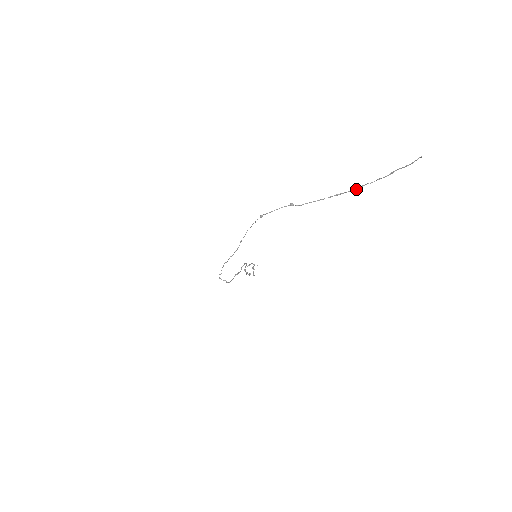
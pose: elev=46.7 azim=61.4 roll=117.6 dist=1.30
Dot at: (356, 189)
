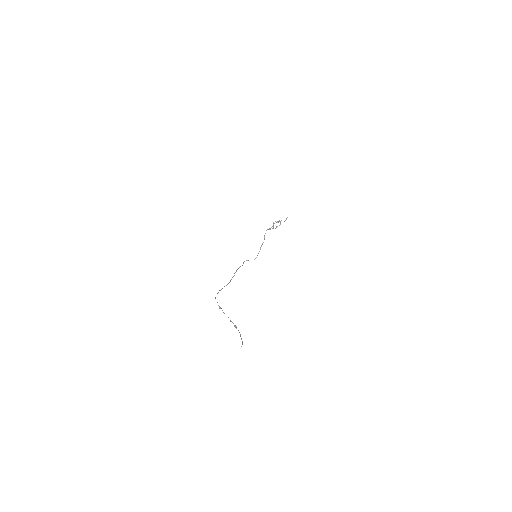
Dot at: (235, 327)
